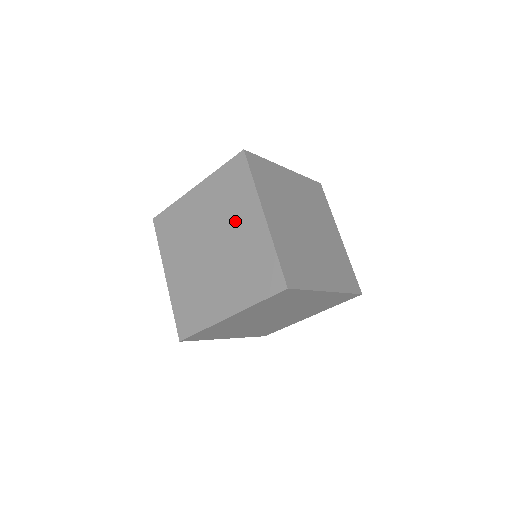
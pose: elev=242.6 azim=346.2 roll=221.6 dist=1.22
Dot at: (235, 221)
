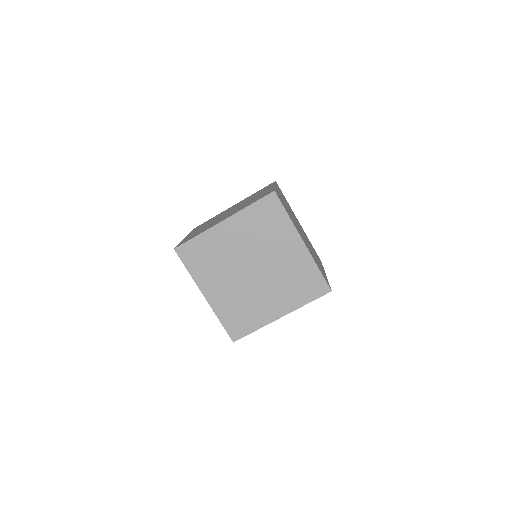
Dot at: occluded
